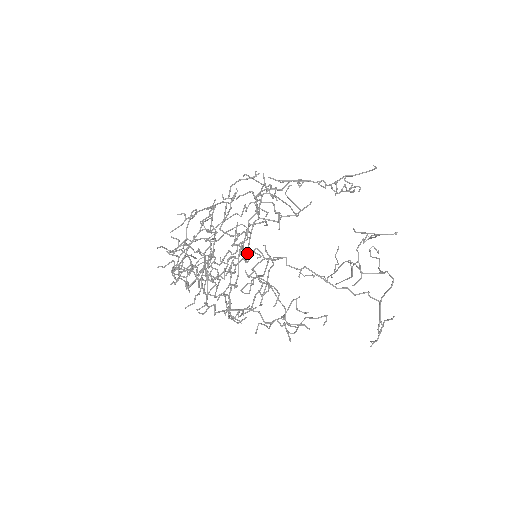
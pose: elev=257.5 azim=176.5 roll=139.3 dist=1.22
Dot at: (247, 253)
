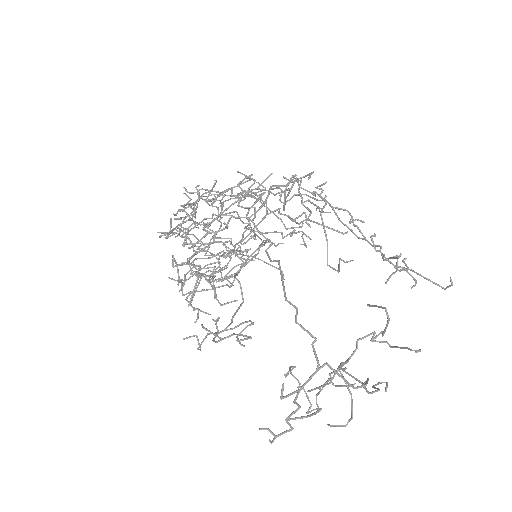
Dot at: (249, 233)
